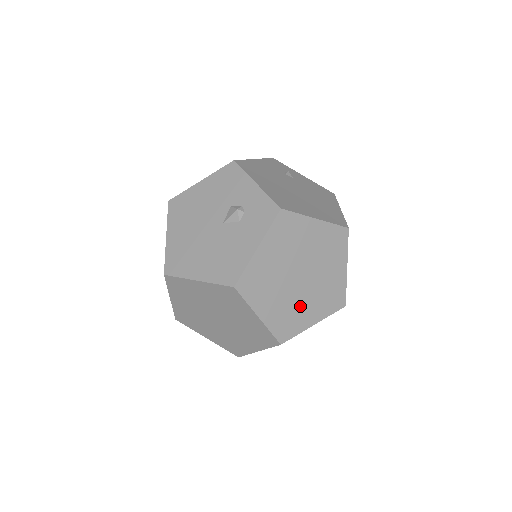
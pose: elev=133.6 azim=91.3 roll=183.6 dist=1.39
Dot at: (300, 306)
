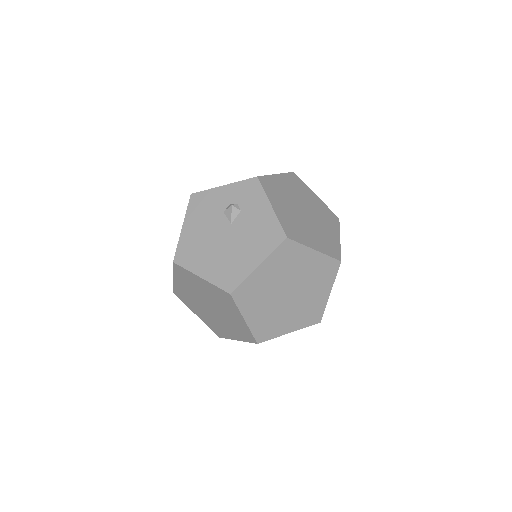
Dot at: (323, 231)
